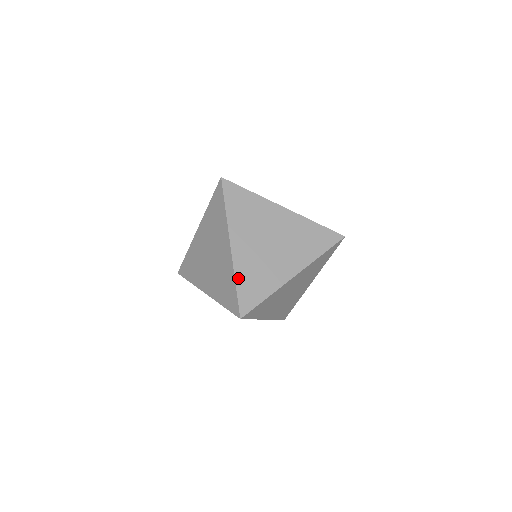
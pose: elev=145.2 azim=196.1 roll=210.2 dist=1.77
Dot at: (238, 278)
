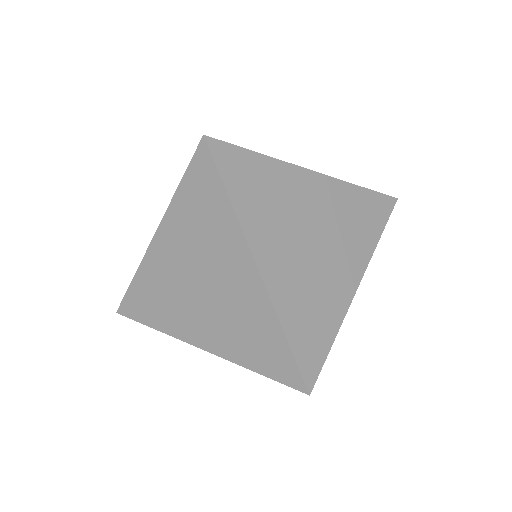
Dot at: (286, 325)
